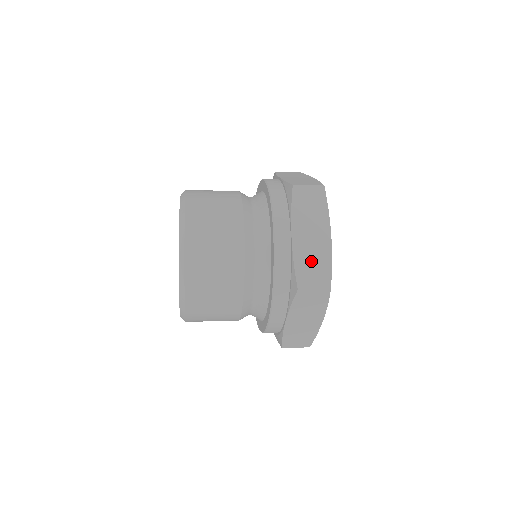
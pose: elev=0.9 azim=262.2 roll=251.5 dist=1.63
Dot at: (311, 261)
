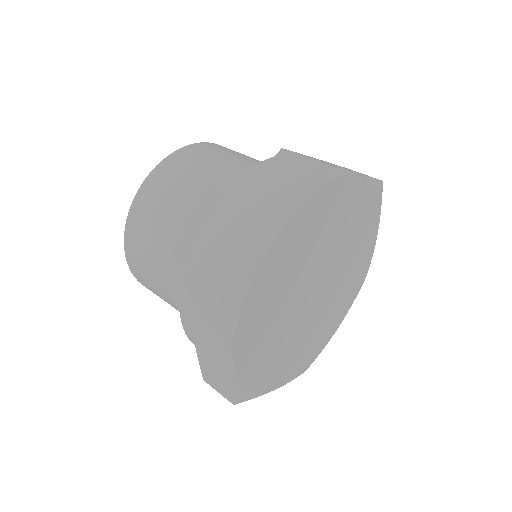
Dot at: (229, 251)
